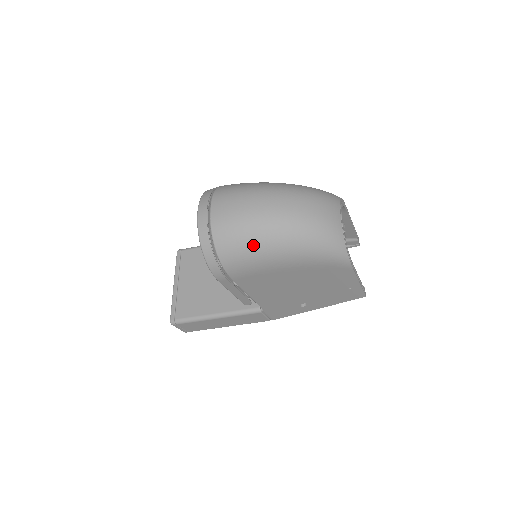
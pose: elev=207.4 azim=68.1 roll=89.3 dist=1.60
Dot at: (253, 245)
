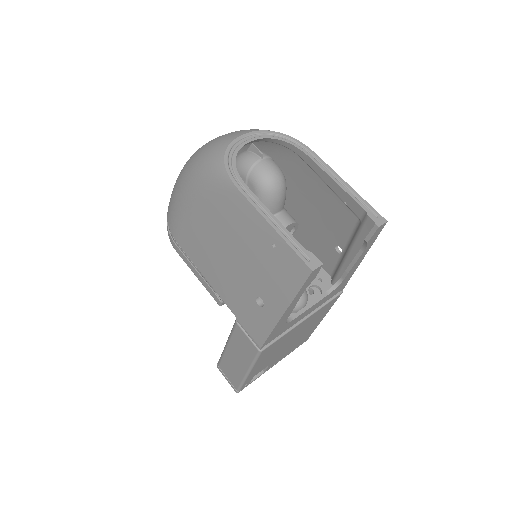
Dot at: (174, 189)
